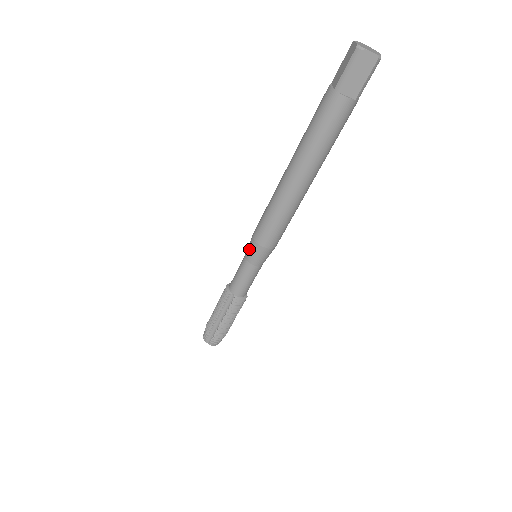
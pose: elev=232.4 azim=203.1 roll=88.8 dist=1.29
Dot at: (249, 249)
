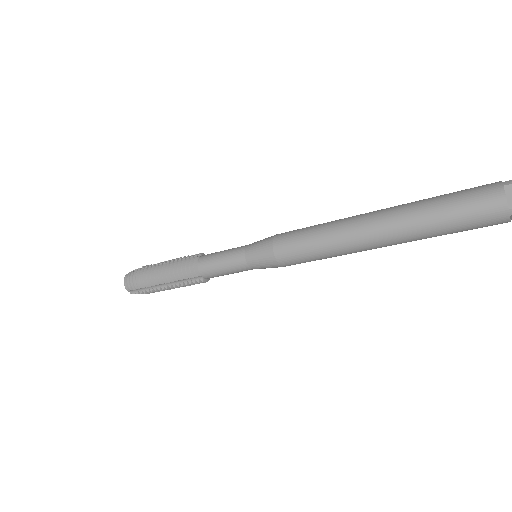
Dot at: (259, 258)
